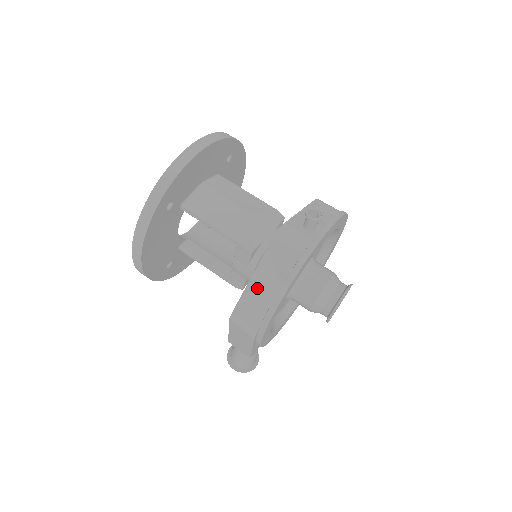
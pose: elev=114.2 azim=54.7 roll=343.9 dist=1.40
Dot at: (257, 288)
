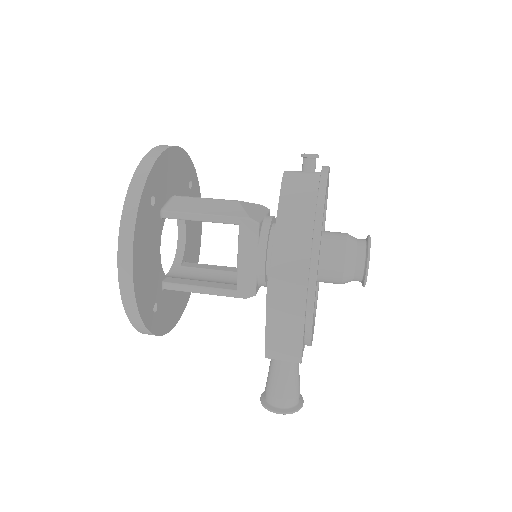
Dot at: (286, 235)
